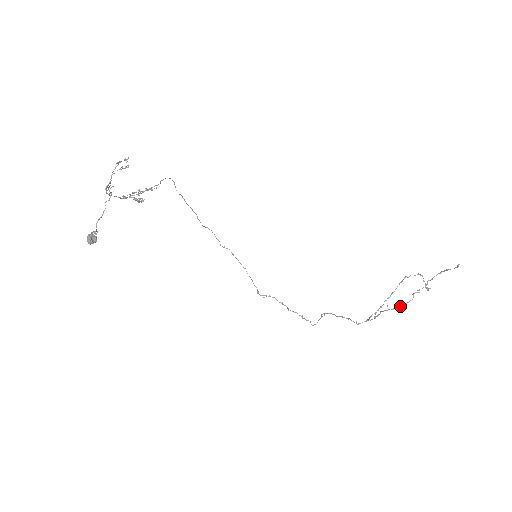
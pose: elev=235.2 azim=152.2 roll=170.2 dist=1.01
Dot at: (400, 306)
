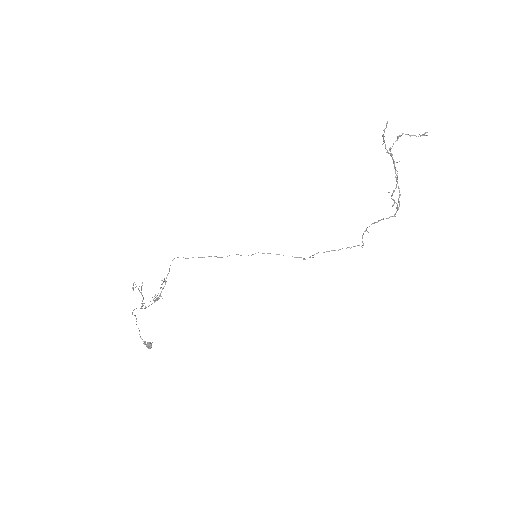
Dot at: occluded
